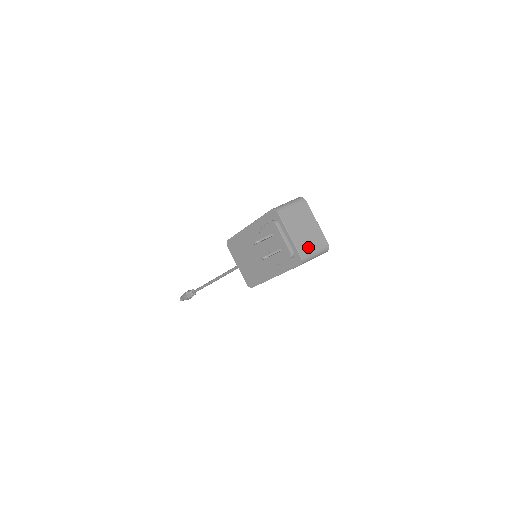
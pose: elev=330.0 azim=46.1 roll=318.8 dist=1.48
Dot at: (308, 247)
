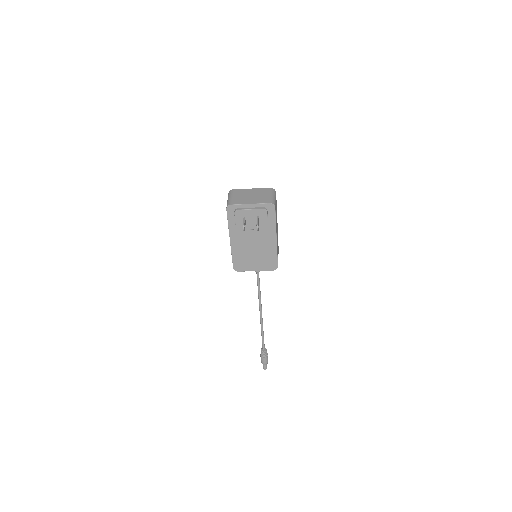
Dot at: (265, 198)
